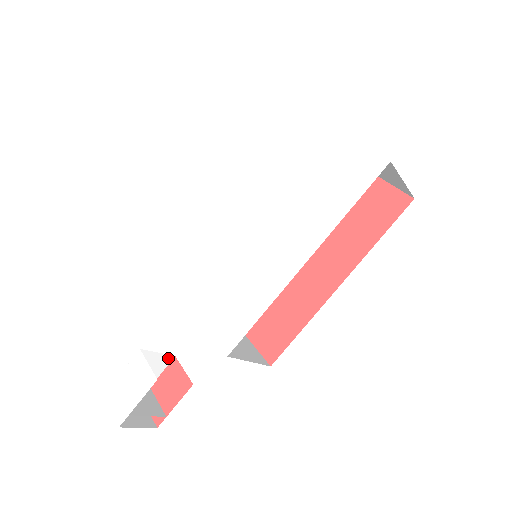
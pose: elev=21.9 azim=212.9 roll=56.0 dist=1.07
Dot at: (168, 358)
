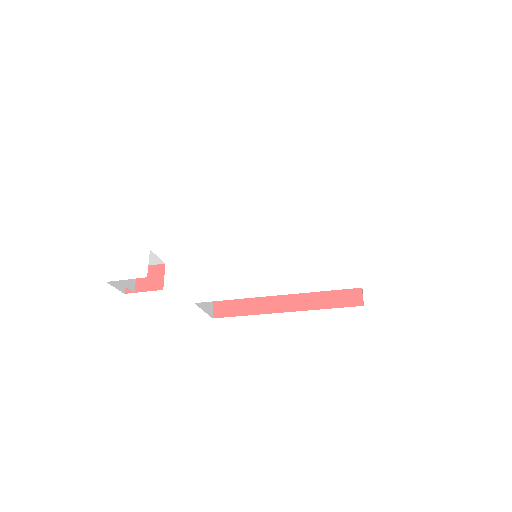
Dot at: (161, 262)
